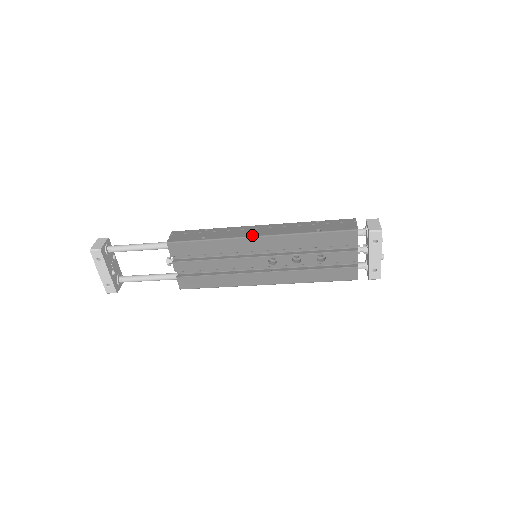
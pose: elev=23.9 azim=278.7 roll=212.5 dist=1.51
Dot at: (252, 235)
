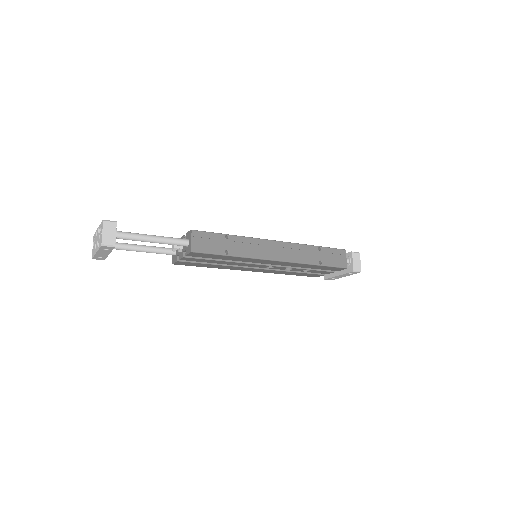
Dot at: (270, 258)
